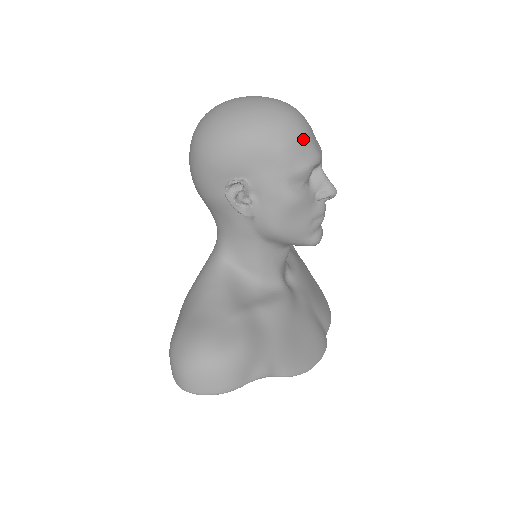
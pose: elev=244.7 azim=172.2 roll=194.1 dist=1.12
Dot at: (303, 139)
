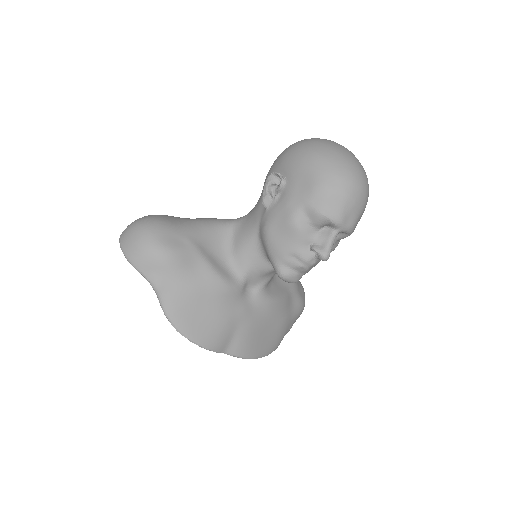
Dot at: (340, 196)
